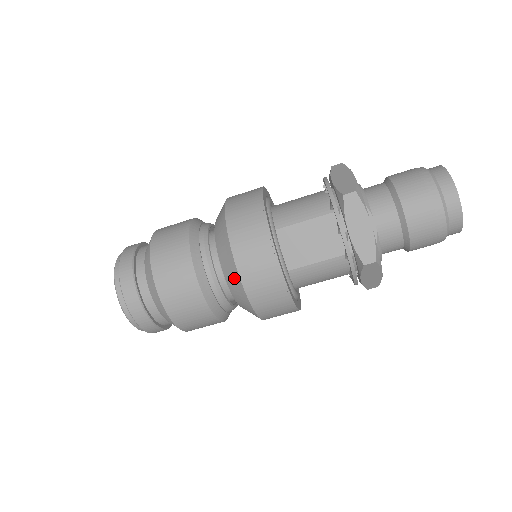
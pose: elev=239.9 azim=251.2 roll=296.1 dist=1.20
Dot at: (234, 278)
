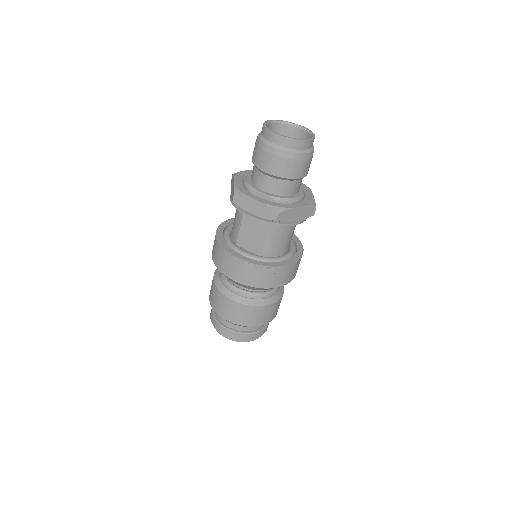
Dot at: occluded
